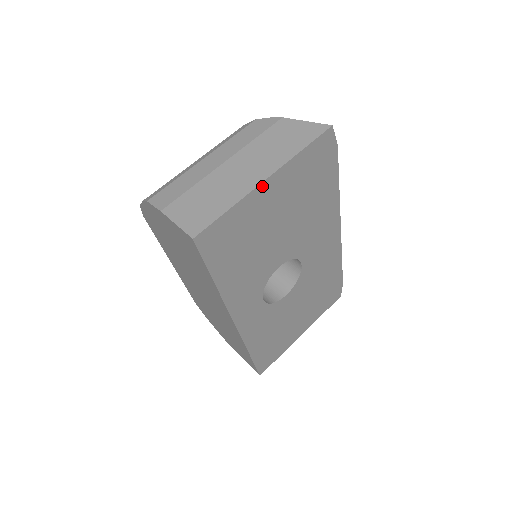
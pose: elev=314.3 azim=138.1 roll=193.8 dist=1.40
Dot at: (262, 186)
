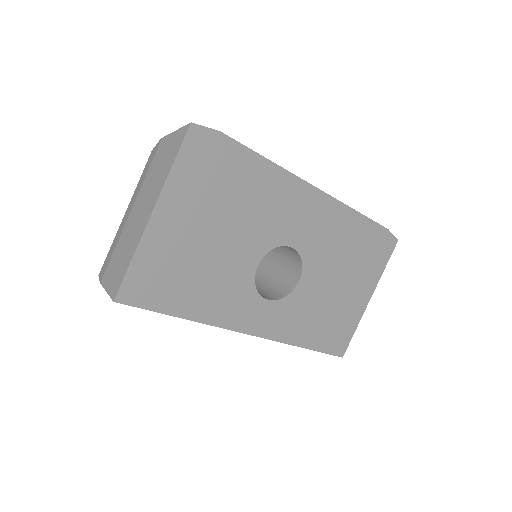
Dot at: (153, 222)
